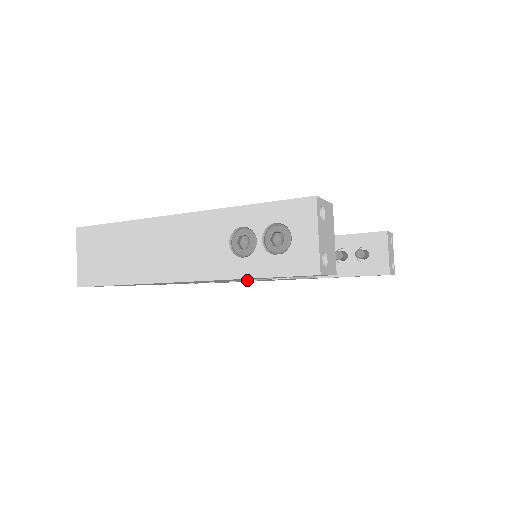
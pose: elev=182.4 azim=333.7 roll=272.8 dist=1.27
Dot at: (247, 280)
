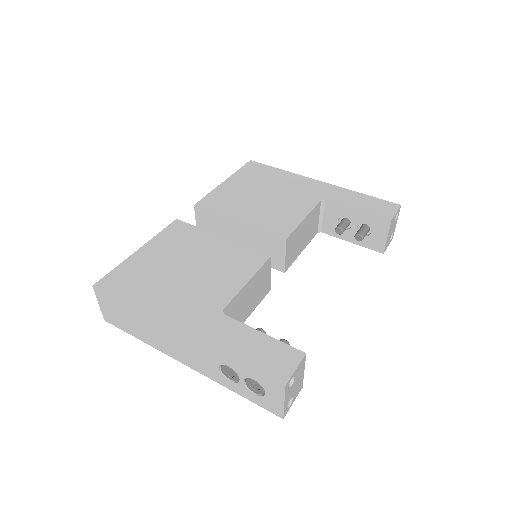
Dot at: occluded
